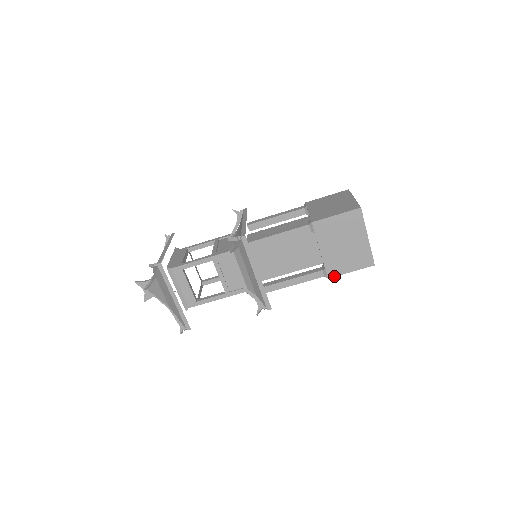
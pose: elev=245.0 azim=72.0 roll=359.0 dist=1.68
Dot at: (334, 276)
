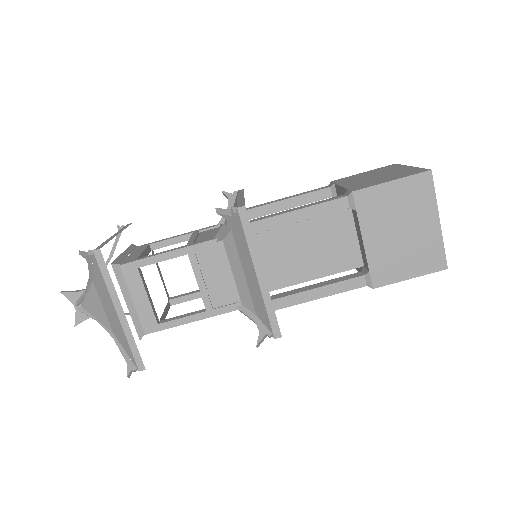
Dot at: (383, 285)
